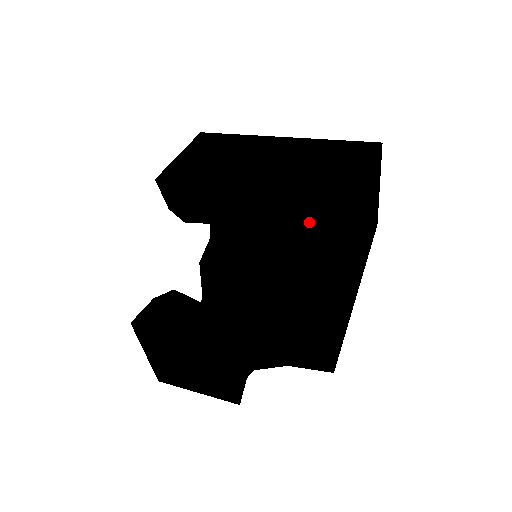
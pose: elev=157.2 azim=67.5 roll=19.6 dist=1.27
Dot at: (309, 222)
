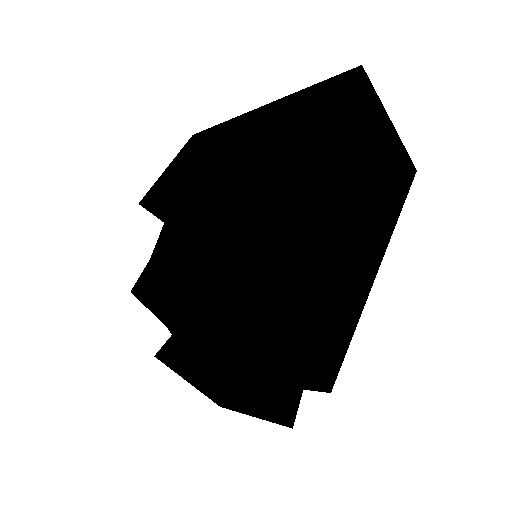
Dot at: (242, 209)
